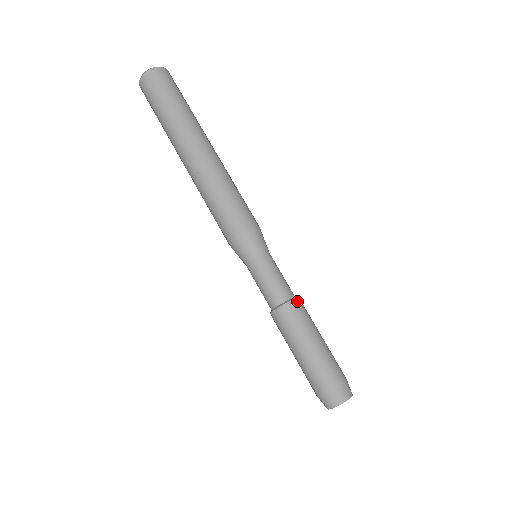
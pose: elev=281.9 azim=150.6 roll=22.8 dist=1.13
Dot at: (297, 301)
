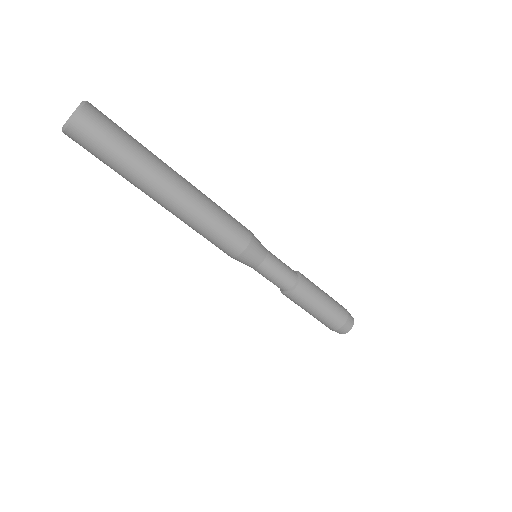
Dot at: (299, 287)
